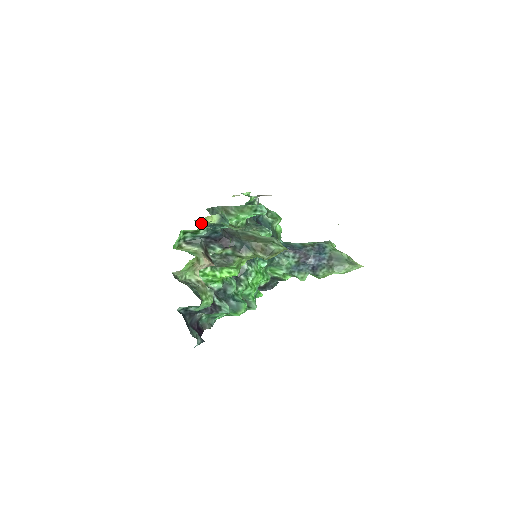
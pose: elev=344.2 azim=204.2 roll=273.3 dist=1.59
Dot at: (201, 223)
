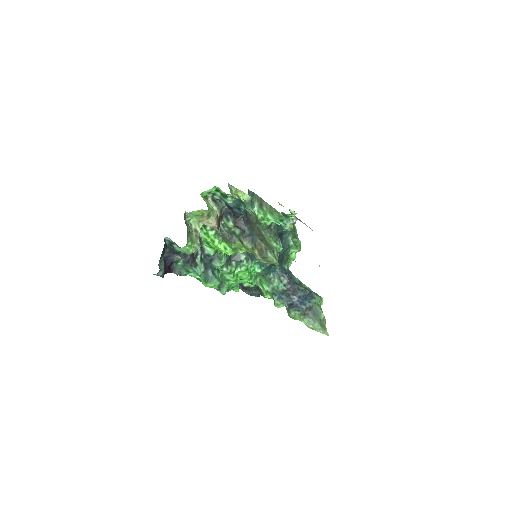
Dot at: (232, 190)
